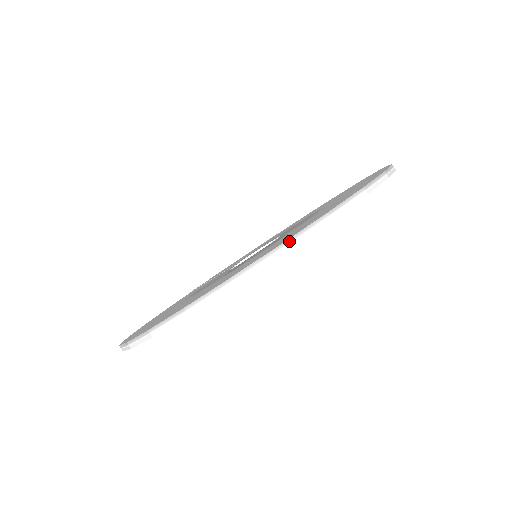
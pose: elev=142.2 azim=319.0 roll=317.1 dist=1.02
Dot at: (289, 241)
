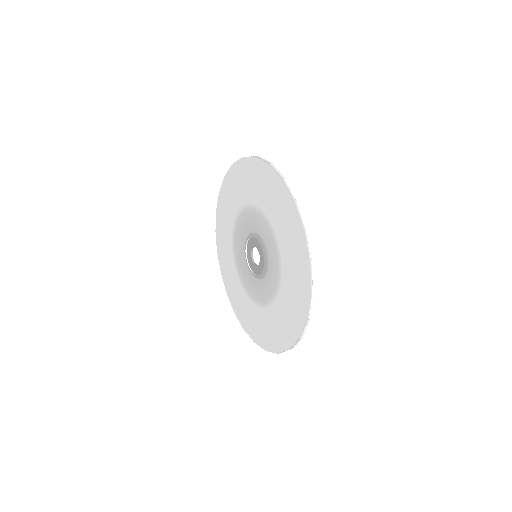
Dot at: (308, 315)
